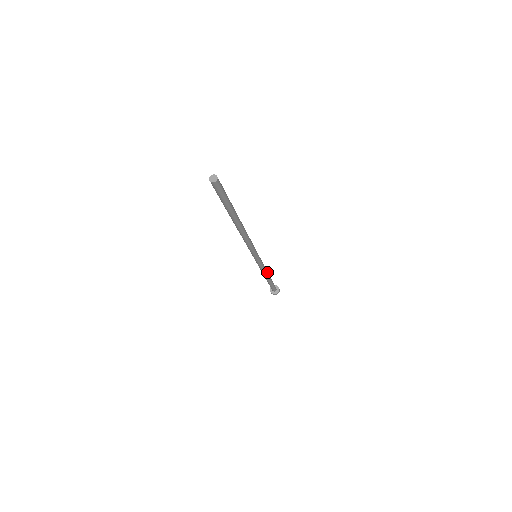
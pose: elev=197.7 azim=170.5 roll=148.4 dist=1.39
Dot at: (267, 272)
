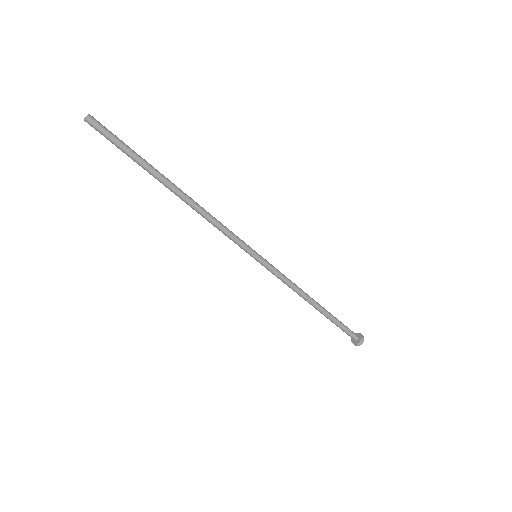
Dot at: (304, 292)
